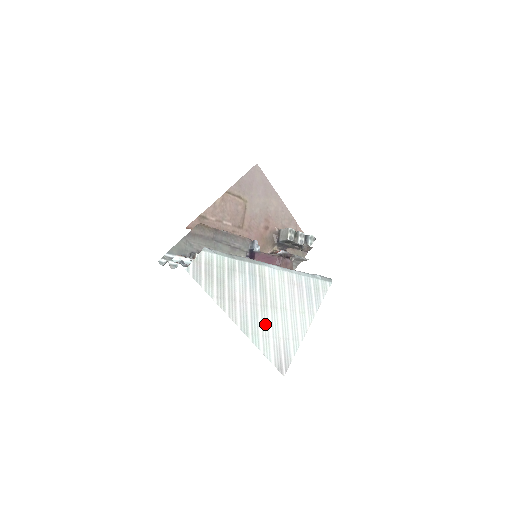
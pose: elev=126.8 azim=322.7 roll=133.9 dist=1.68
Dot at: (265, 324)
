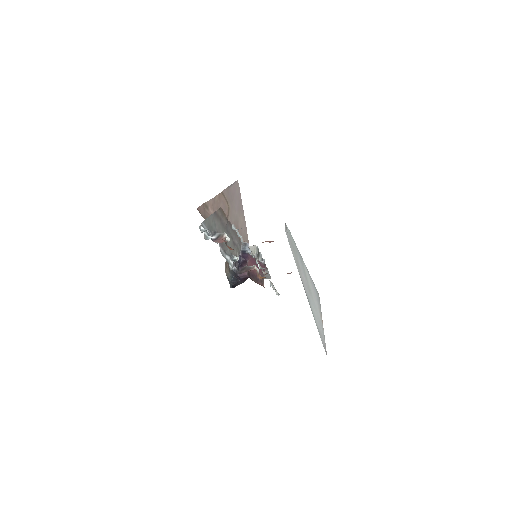
Dot at: (313, 307)
